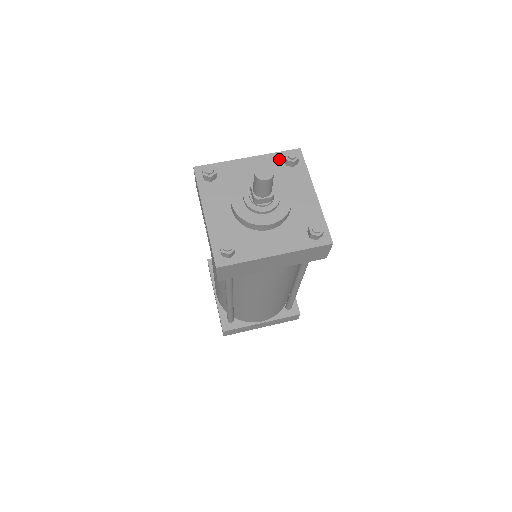
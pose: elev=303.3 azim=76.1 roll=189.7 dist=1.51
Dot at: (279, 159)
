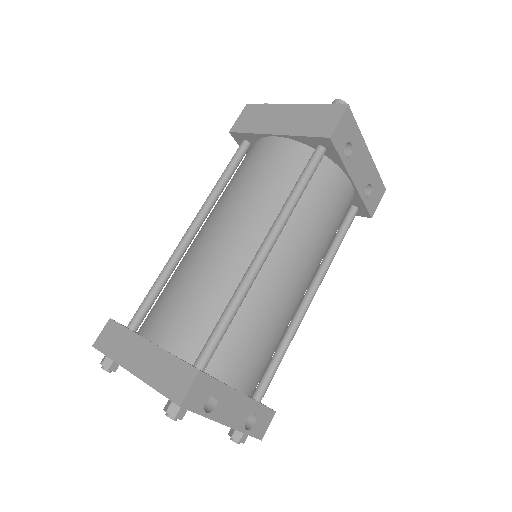
Dot at: occluded
